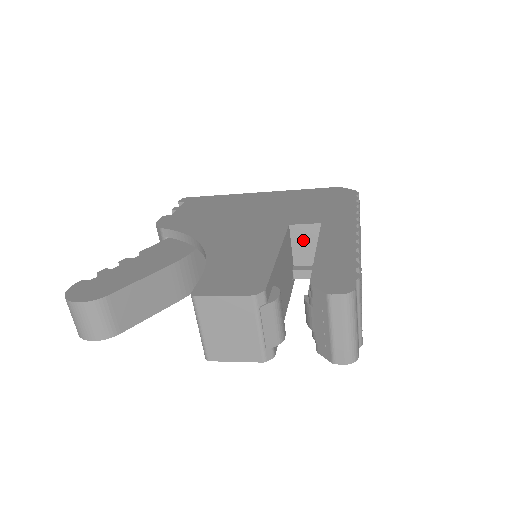
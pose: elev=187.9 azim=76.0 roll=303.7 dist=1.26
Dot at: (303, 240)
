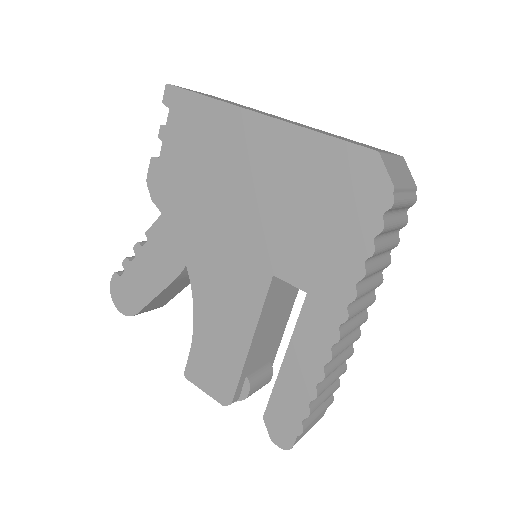
Dot at: occluded
